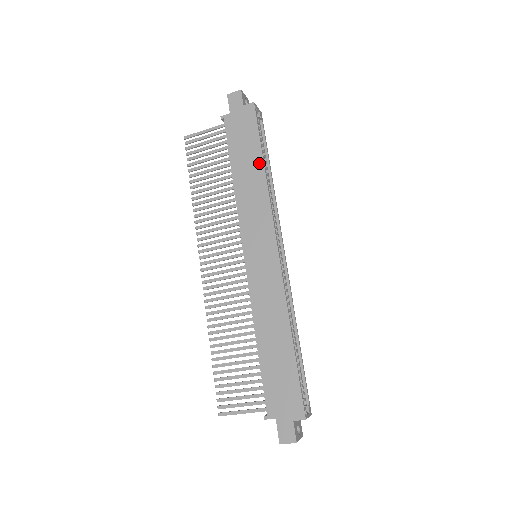
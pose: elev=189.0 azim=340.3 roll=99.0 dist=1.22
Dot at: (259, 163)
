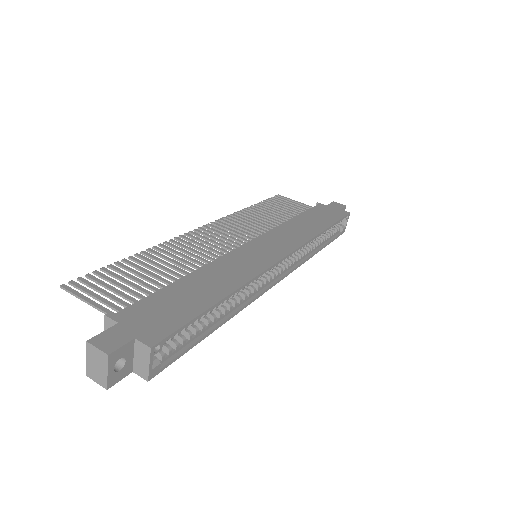
Dot at: (323, 226)
